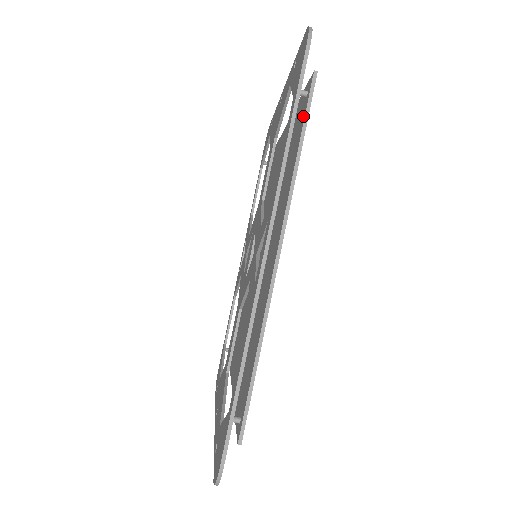
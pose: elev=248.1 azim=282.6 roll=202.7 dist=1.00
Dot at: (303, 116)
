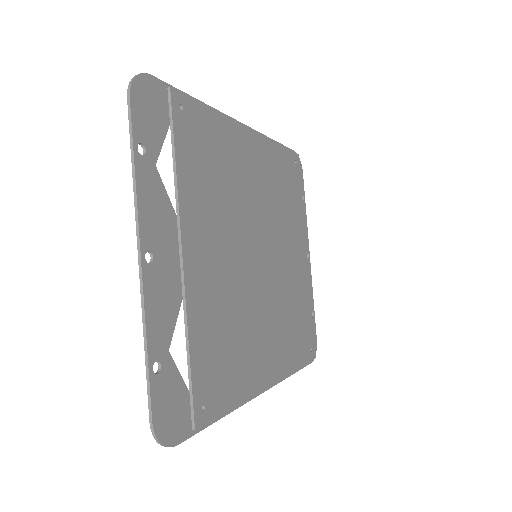
Dot at: (213, 408)
